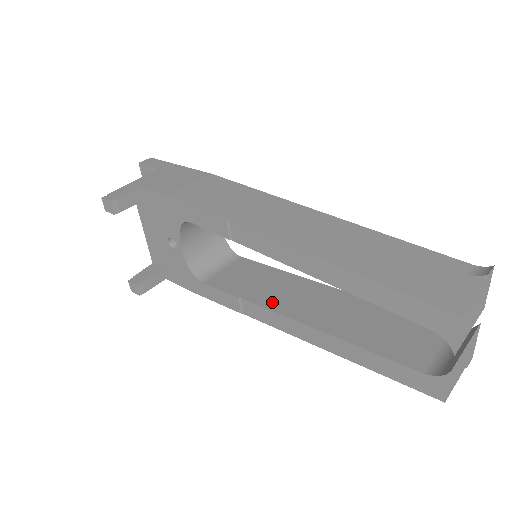
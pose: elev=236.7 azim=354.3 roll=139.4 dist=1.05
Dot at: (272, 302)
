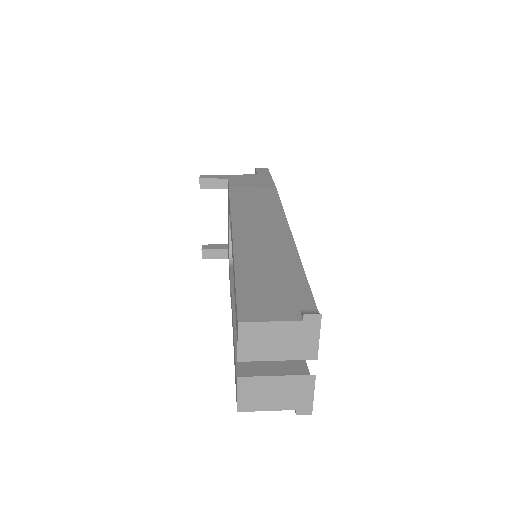
Dot at: occluded
